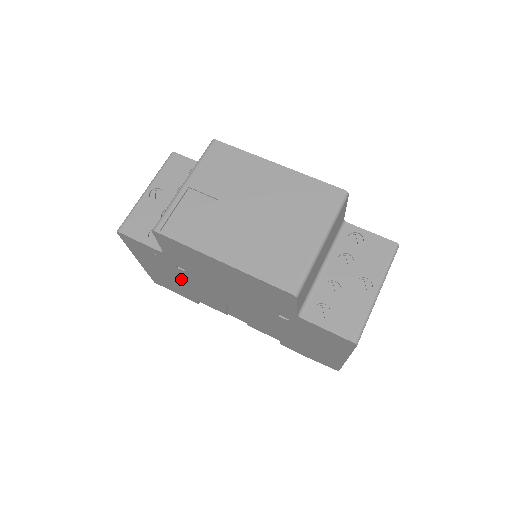
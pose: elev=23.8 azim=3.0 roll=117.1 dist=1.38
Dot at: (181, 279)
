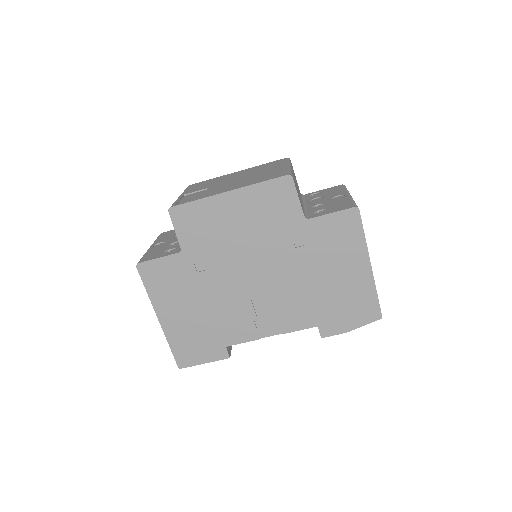
Dot at: (204, 302)
